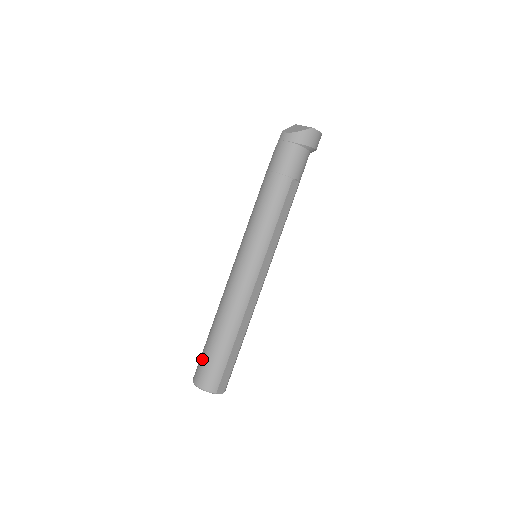
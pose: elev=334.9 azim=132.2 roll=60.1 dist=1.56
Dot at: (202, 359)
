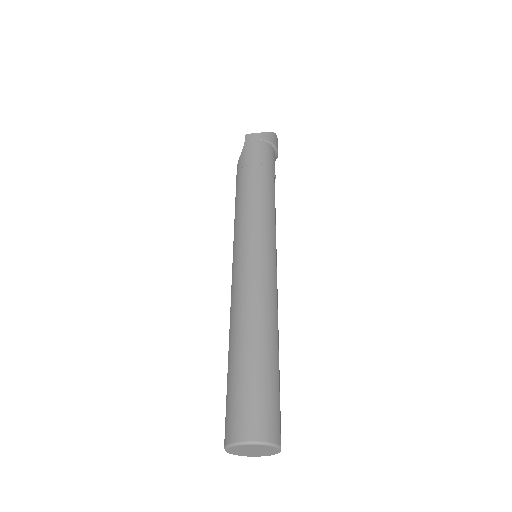
Dot at: (241, 396)
